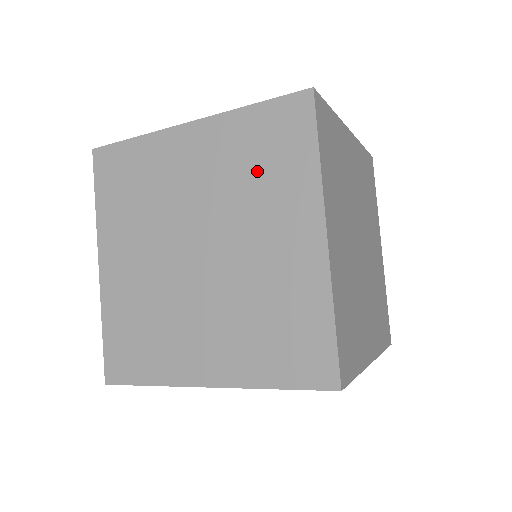
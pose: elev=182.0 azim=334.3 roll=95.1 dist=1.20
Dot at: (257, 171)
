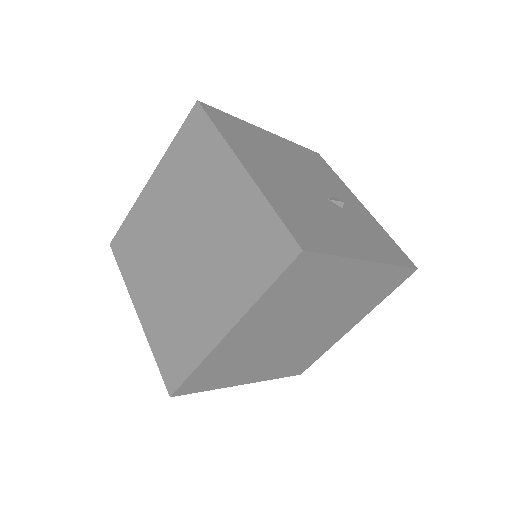
Dot at: (364, 297)
